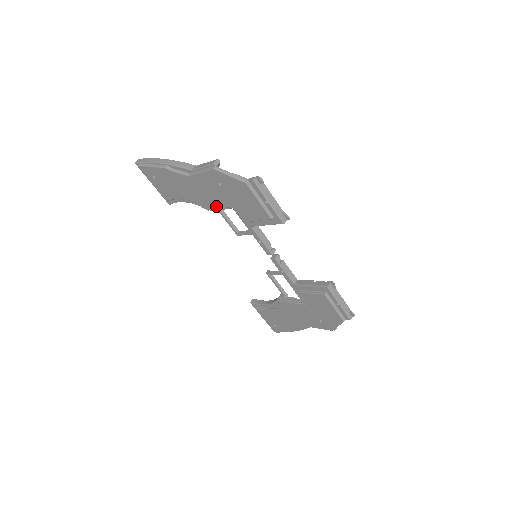
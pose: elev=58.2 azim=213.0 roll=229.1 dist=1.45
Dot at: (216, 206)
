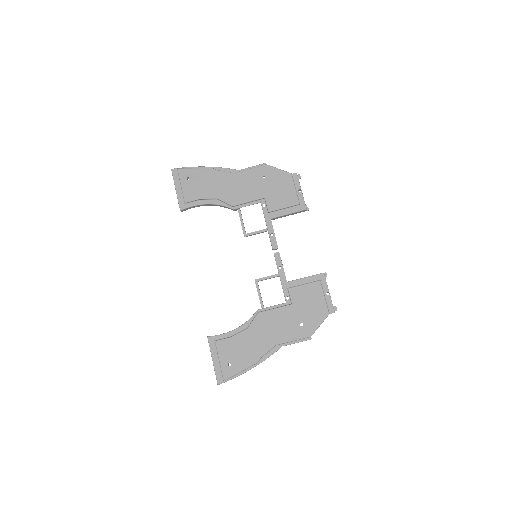
Dot at: (246, 199)
